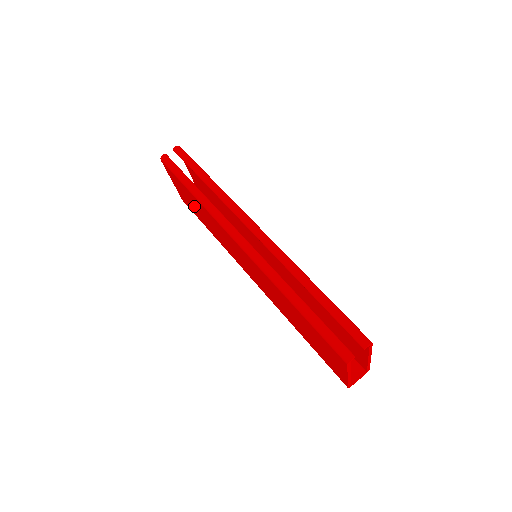
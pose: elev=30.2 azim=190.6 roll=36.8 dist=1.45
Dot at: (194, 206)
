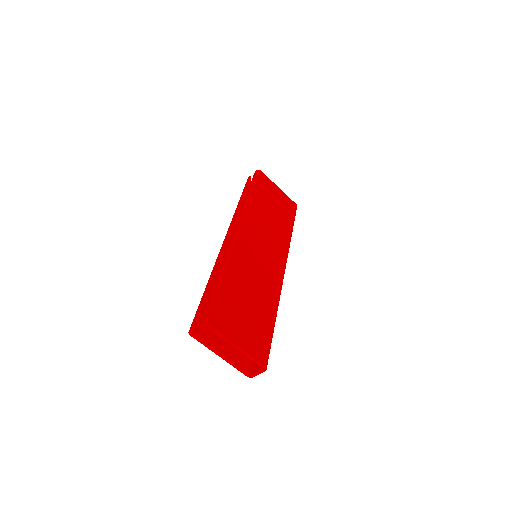
Dot at: occluded
